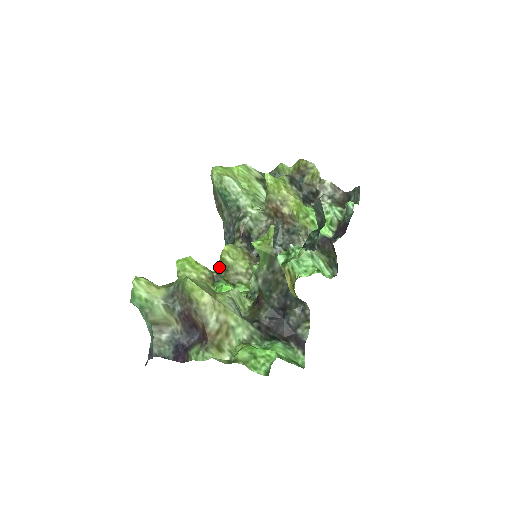
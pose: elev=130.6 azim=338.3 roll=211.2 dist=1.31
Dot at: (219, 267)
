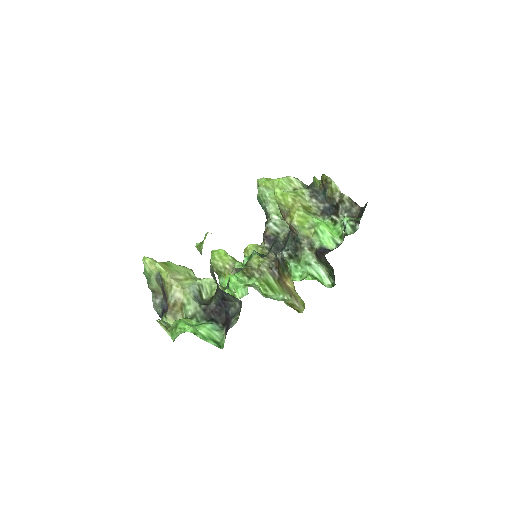
Dot at: occluded
